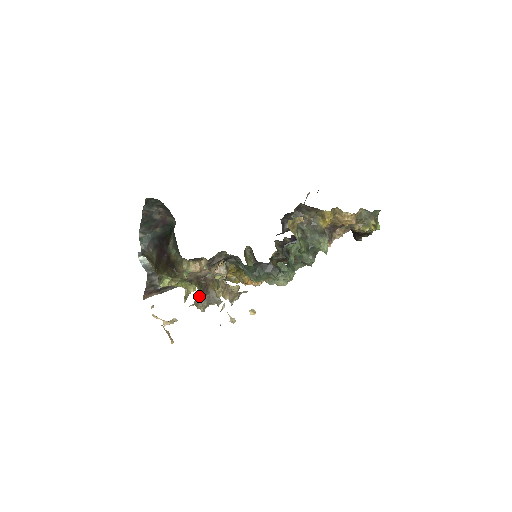
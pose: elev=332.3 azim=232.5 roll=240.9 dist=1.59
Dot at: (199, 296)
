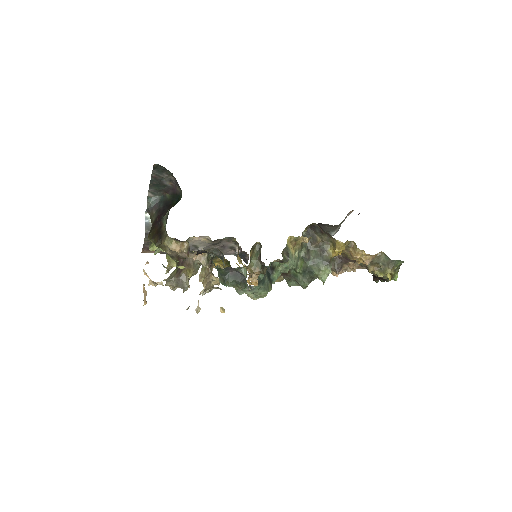
Dot at: (171, 275)
